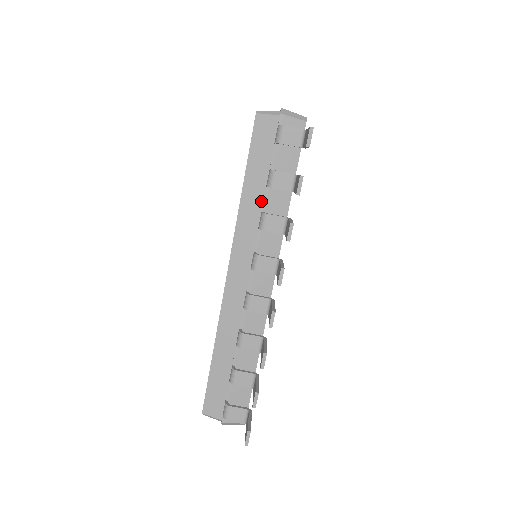
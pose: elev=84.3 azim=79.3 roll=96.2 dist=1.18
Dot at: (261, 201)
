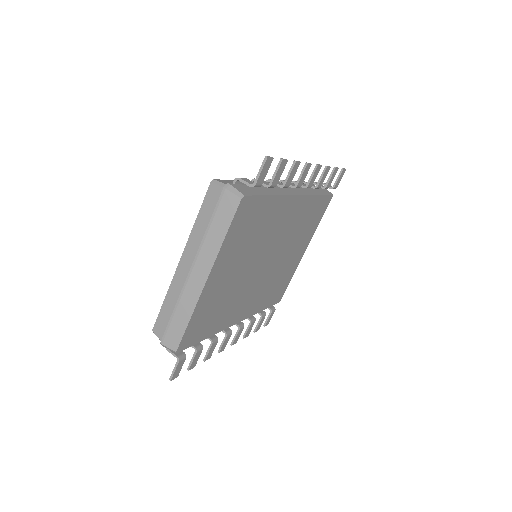
Dot at: occluded
